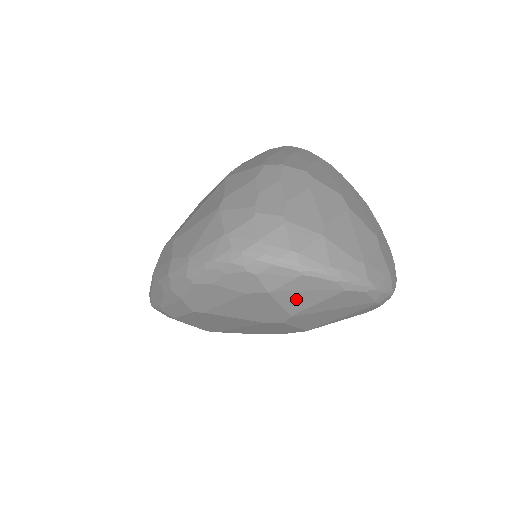
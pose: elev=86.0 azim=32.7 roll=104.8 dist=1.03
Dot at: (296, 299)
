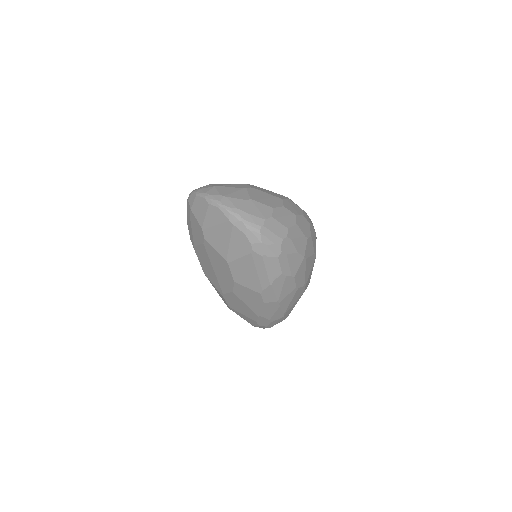
Dot at: (199, 214)
